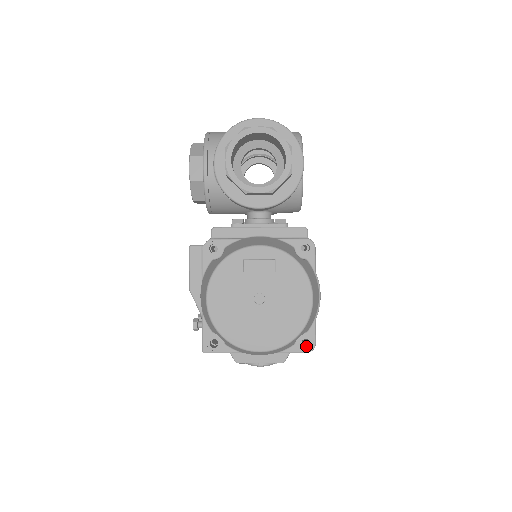
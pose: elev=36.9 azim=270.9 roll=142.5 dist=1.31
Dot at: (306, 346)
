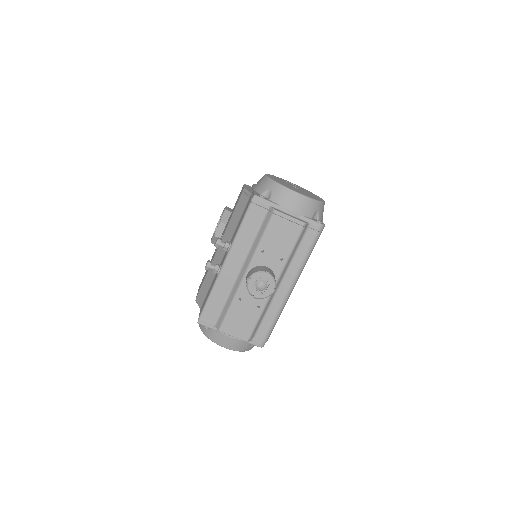
Dot at: (318, 226)
